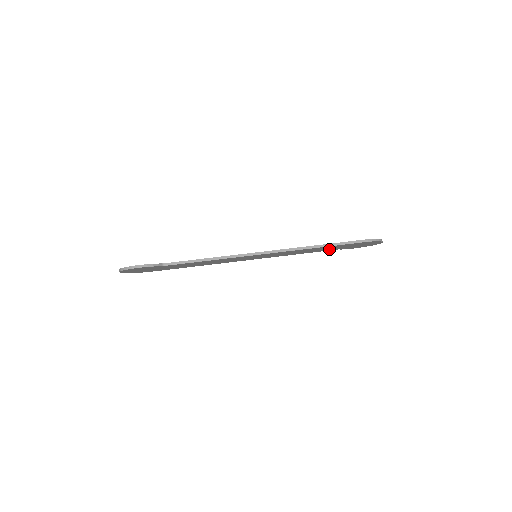
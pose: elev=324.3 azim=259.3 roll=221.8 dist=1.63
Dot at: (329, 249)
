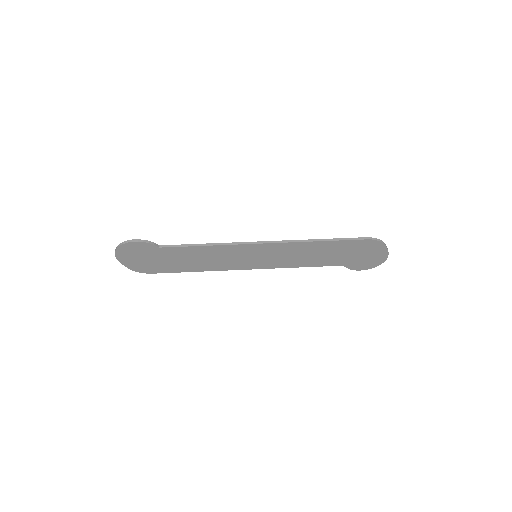
Dot at: (333, 259)
